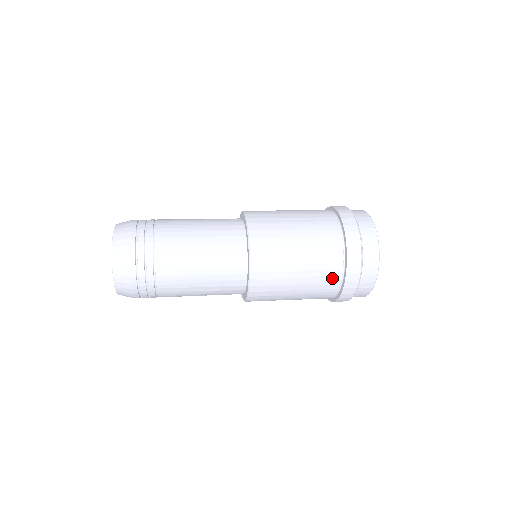
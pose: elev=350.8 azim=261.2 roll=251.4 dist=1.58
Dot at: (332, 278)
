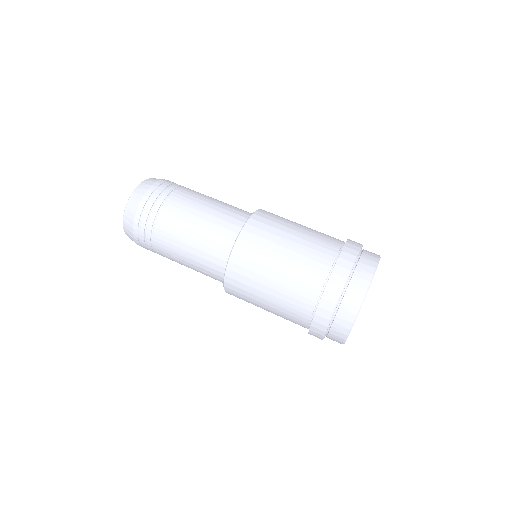
Dot at: (302, 310)
